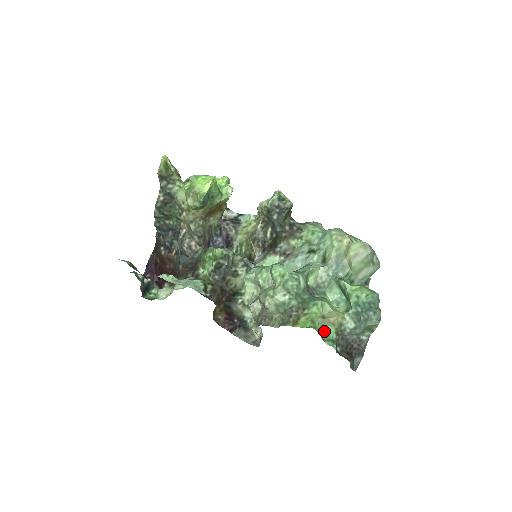
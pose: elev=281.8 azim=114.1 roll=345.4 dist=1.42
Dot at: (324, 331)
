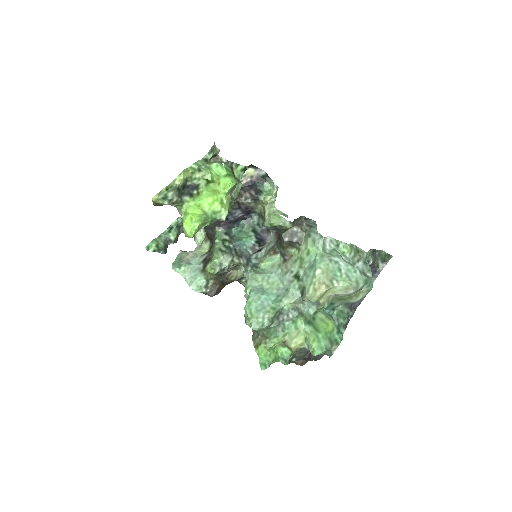
Dot at: (282, 350)
